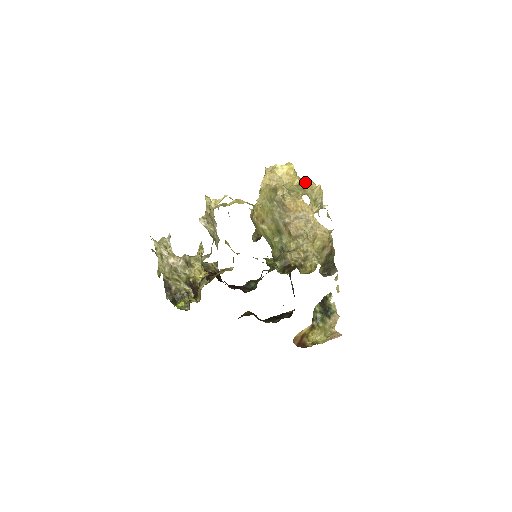
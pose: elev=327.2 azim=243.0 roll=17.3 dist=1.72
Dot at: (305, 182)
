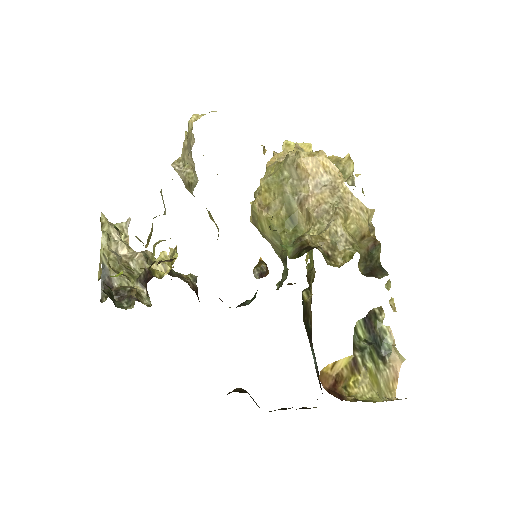
Dot at: (328, 156)
